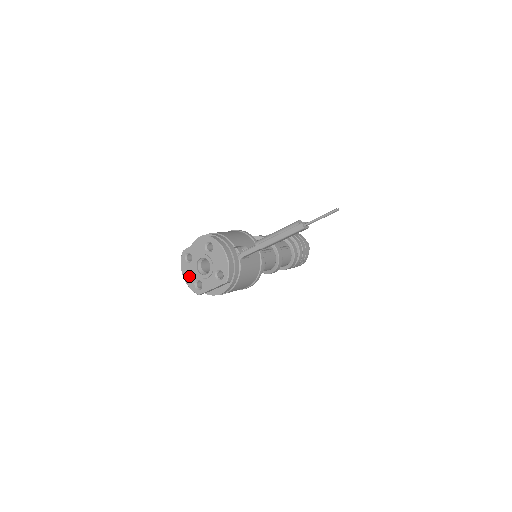
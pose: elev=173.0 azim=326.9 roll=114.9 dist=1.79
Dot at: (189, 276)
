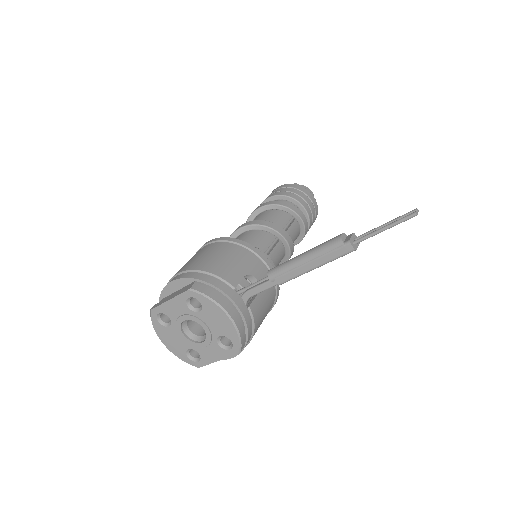
Dot at: (173, 344)
